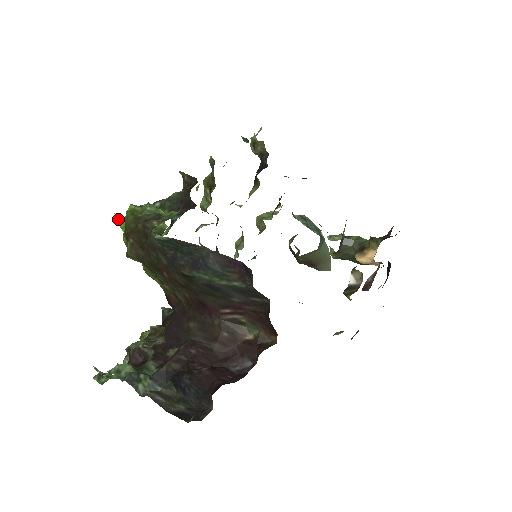
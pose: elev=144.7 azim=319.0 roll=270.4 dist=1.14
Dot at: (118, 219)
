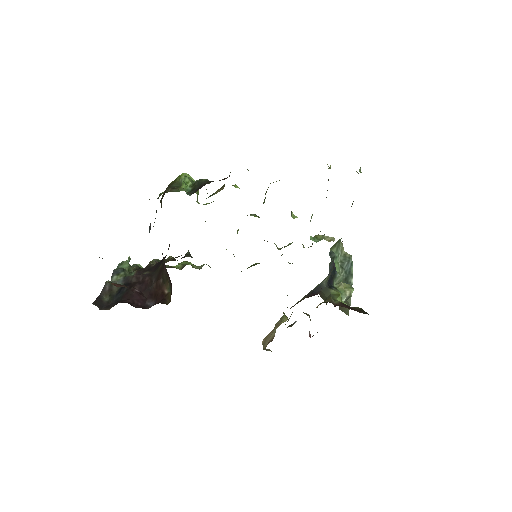
Dot at: occluded
